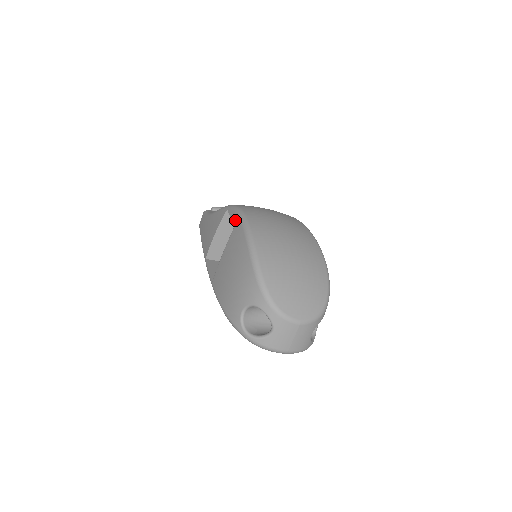
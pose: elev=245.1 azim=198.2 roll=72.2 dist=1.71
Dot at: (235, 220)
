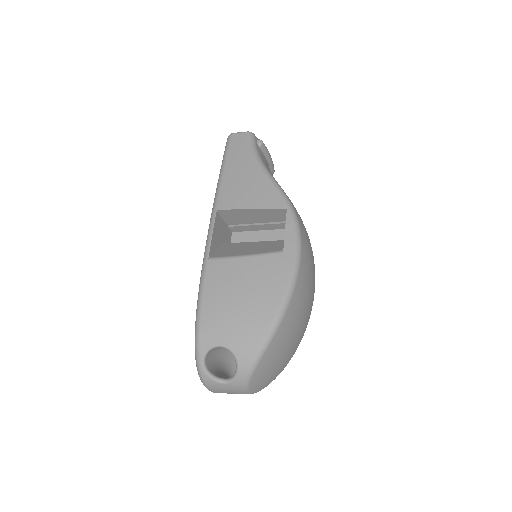
Dot at: (289, 246)
